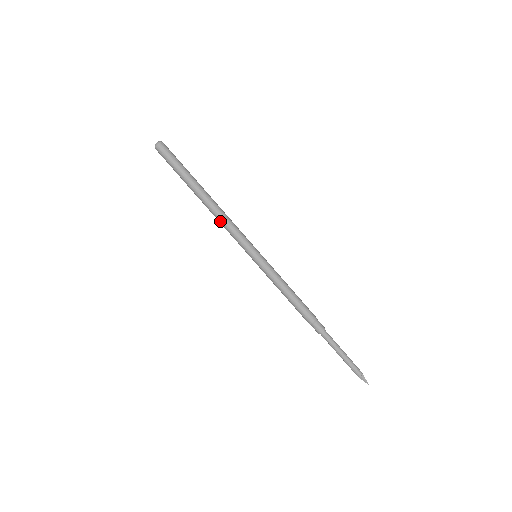
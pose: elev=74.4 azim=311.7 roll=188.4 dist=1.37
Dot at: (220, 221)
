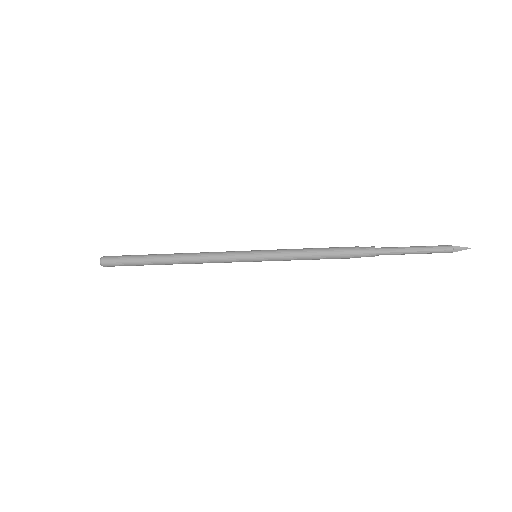
Dot at: (201, 262)
